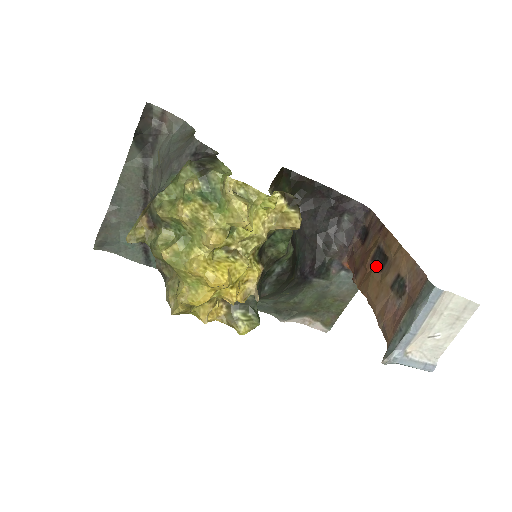
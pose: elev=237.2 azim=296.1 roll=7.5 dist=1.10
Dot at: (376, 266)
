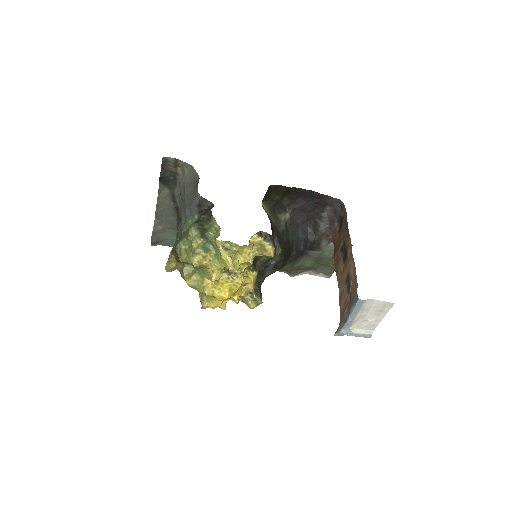
Dot at: (342, 257)
